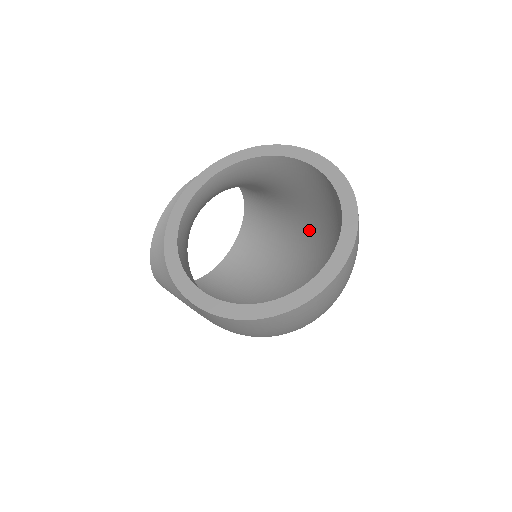
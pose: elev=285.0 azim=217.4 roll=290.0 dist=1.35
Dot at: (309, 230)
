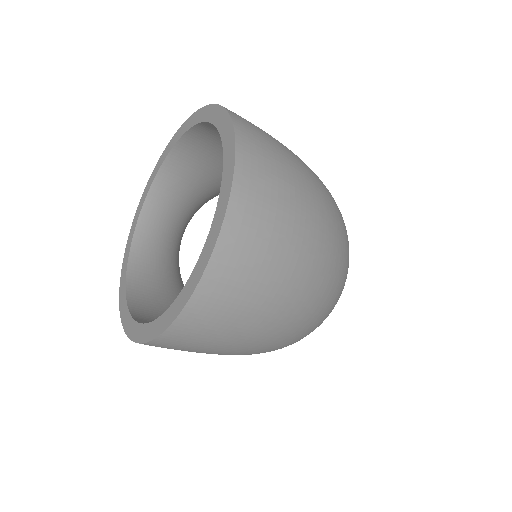
Dot at: occluded
